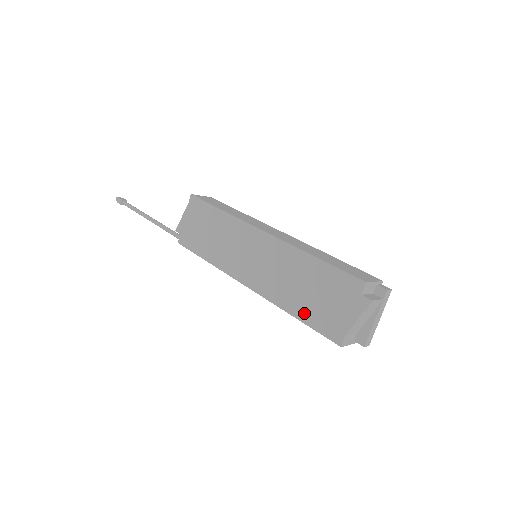
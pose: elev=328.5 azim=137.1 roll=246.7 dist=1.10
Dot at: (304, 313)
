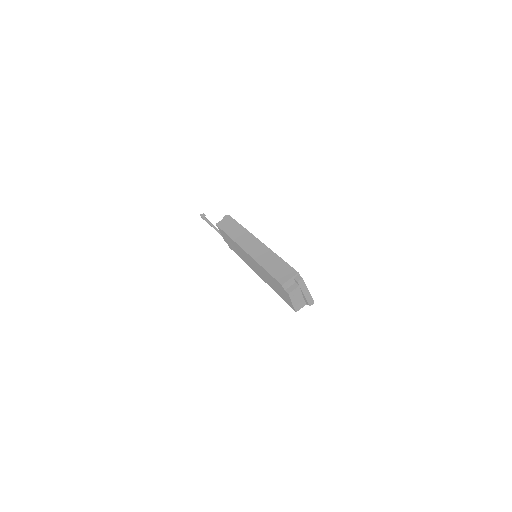
Dot at: (279, 294)
